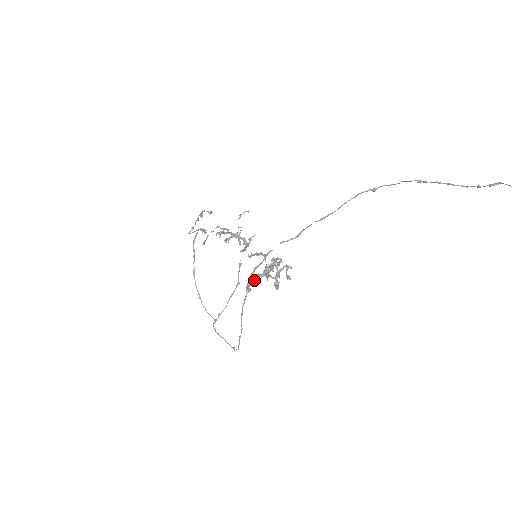
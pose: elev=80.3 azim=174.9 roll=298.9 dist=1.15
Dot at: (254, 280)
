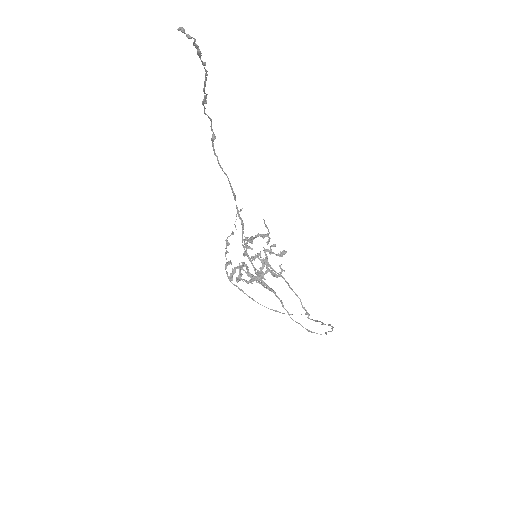
Dot at: (263, 284)
